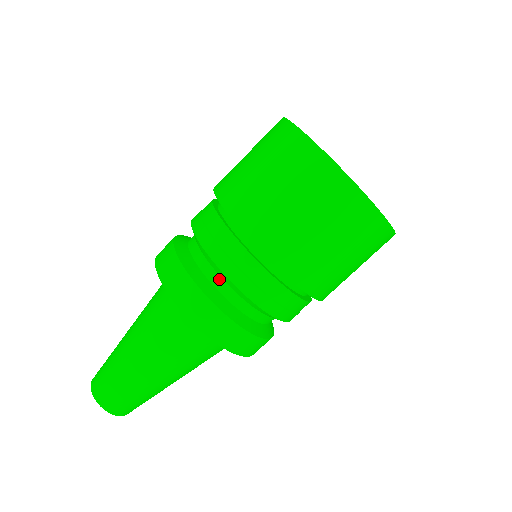
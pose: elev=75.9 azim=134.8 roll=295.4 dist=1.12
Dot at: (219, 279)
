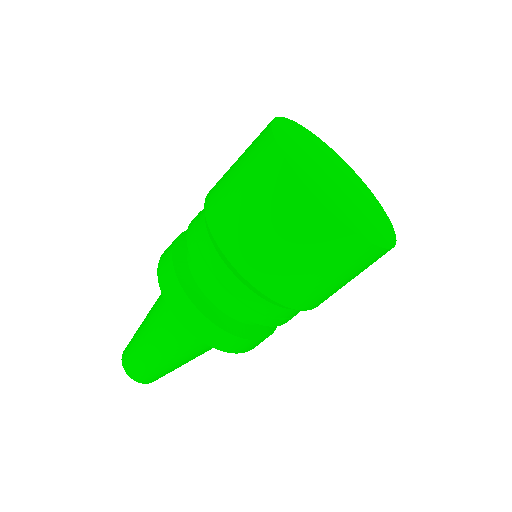
Dot at: (216, 297)
